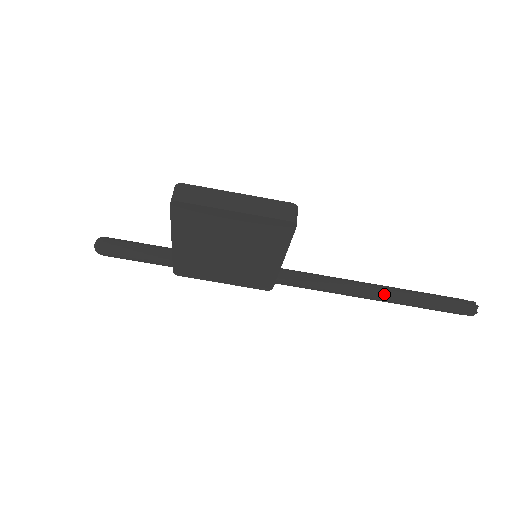
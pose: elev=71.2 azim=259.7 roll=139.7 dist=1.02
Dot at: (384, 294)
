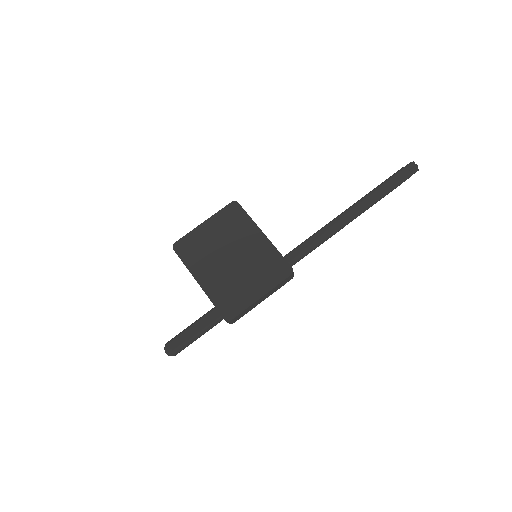
Dot at: (352, 206)
